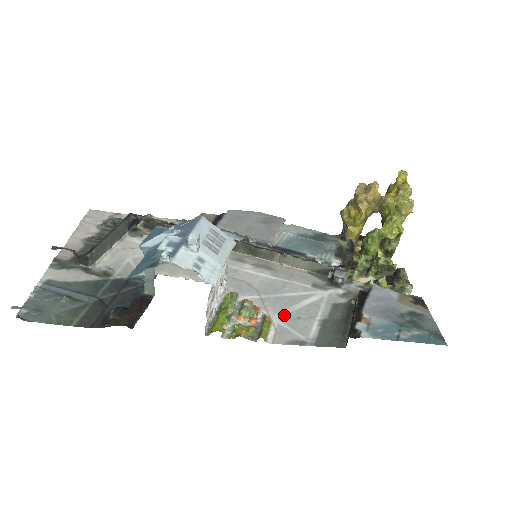
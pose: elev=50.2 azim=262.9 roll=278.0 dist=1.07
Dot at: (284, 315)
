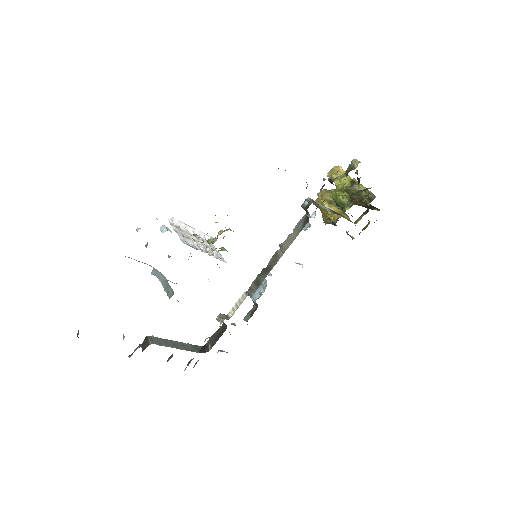
Dot at: occluded
